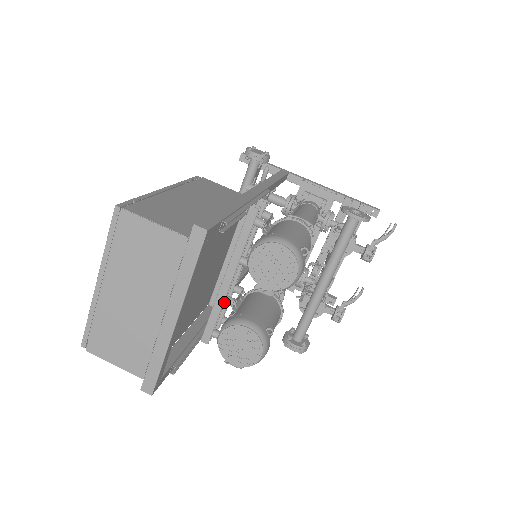
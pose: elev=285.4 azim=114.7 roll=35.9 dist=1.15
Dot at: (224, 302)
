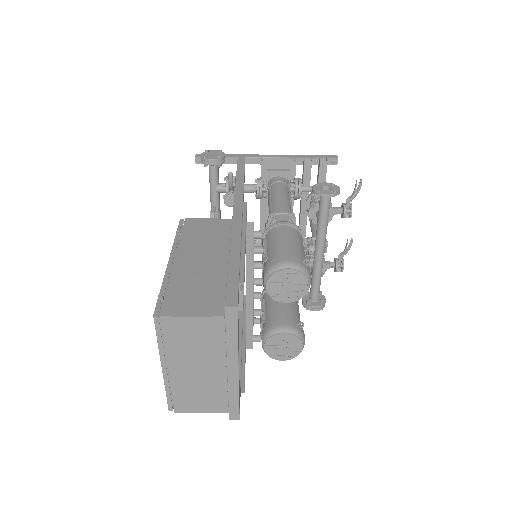
Dot at: (253, 316)
